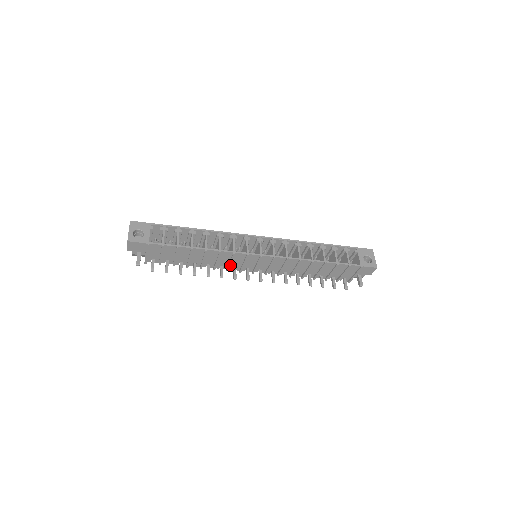
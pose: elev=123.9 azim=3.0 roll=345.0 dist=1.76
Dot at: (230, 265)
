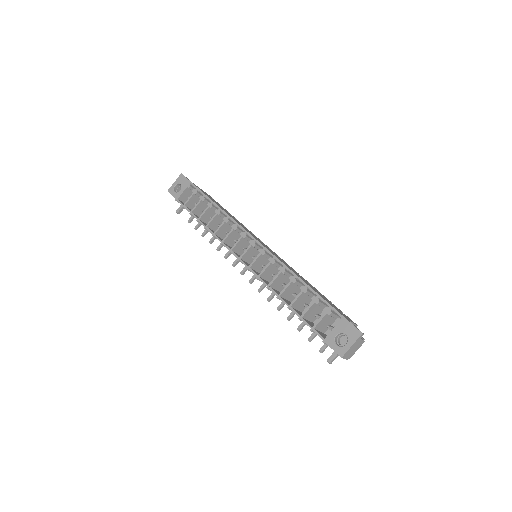
Dot at: occluded
